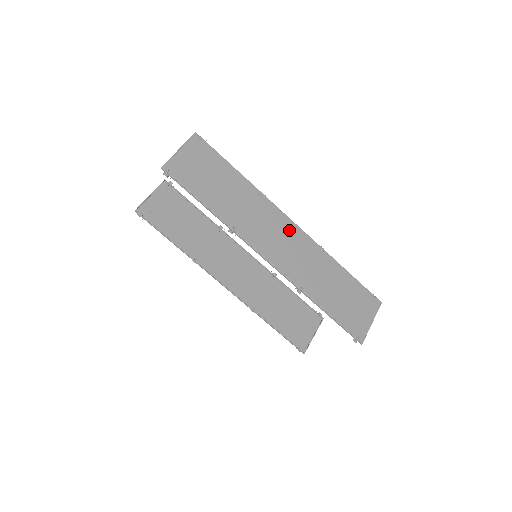
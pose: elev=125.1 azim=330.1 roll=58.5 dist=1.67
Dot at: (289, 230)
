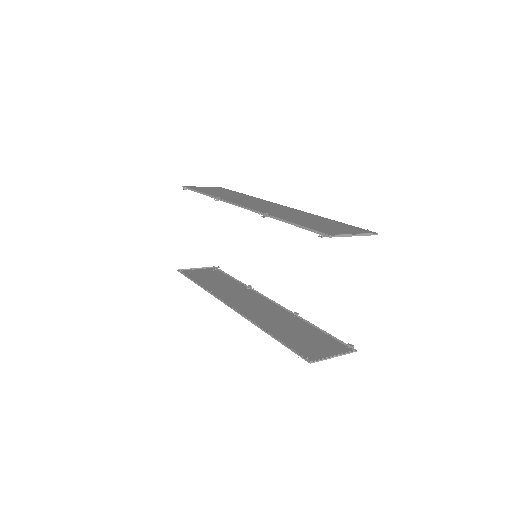
Dot at: (274, 205)
